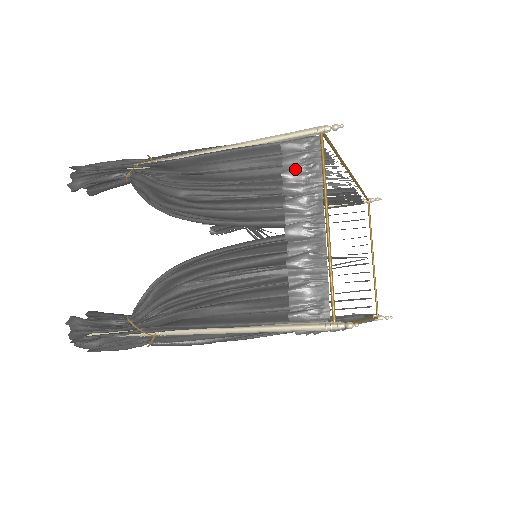
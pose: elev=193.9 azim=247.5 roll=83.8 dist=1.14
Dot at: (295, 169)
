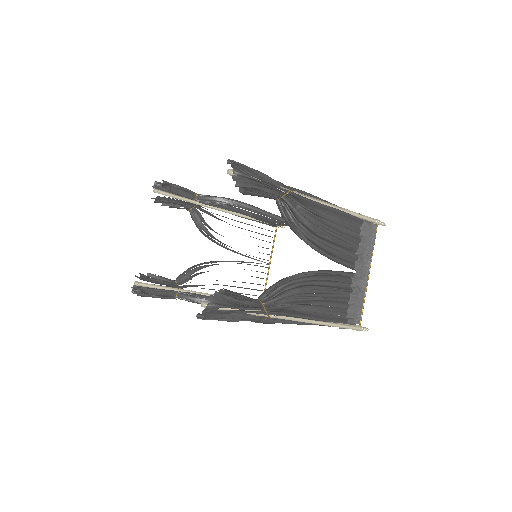
Dot at: (365, 239)
